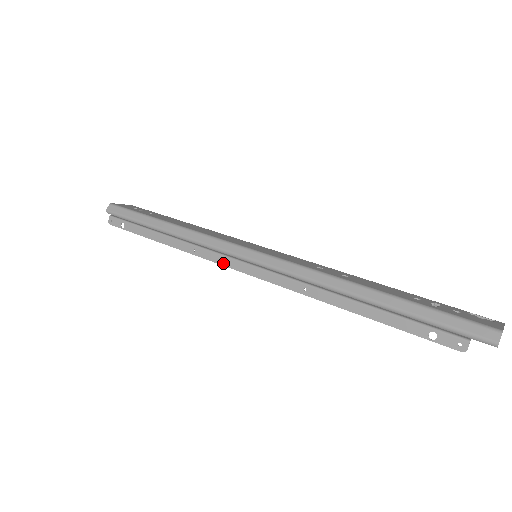
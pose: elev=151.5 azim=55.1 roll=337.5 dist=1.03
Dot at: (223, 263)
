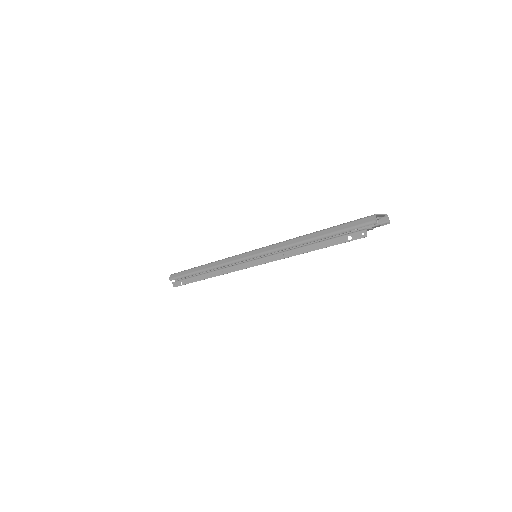
Dot at: (240, 269)
